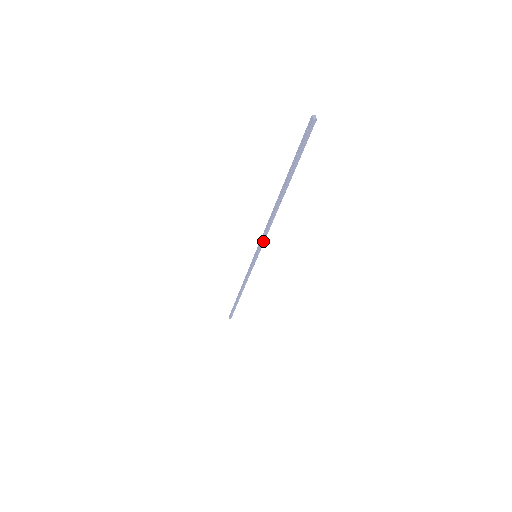
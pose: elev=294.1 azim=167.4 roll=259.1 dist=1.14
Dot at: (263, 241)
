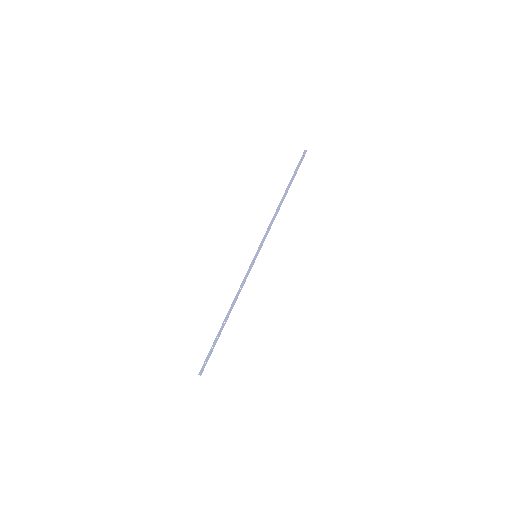
Dot at: occluded
